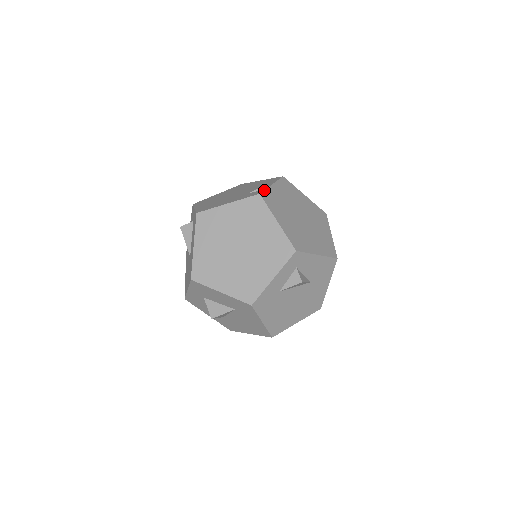
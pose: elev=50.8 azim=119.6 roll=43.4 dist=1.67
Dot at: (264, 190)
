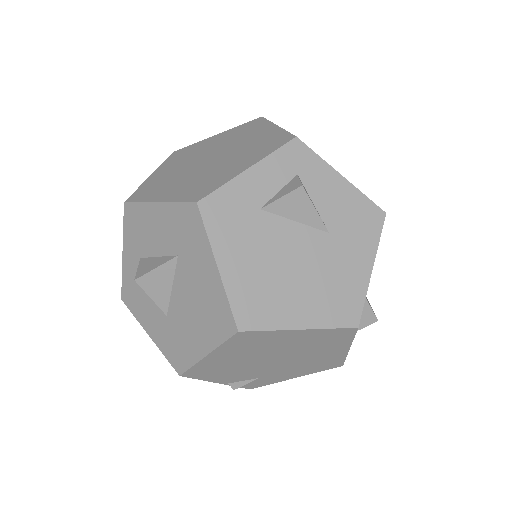
Dot at: occluded
